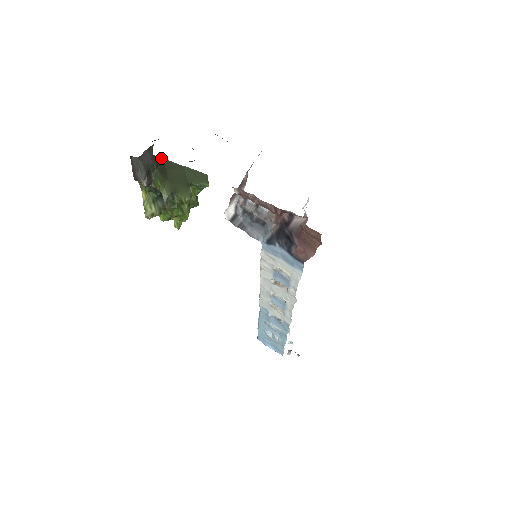
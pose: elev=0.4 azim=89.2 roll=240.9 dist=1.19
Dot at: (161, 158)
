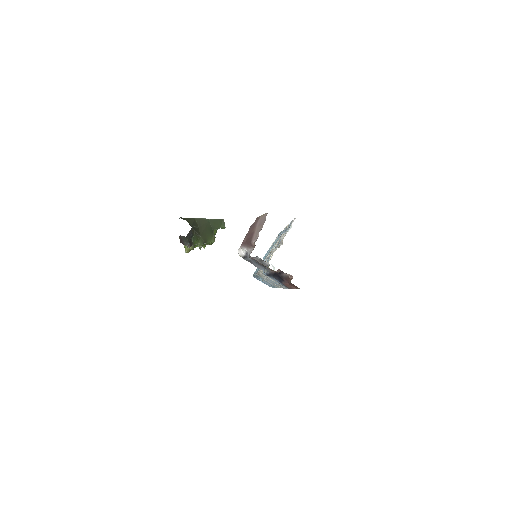
Dot at: (194, 219)
